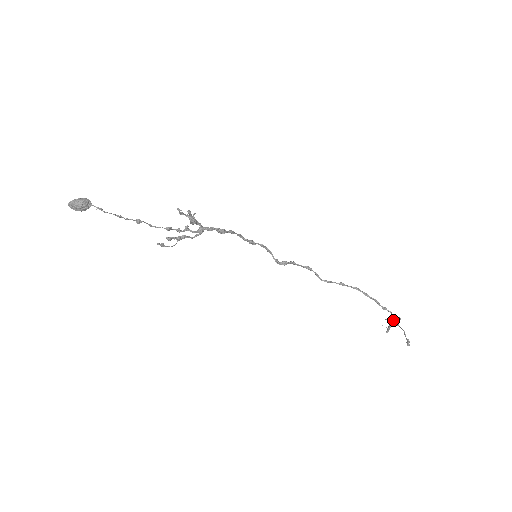
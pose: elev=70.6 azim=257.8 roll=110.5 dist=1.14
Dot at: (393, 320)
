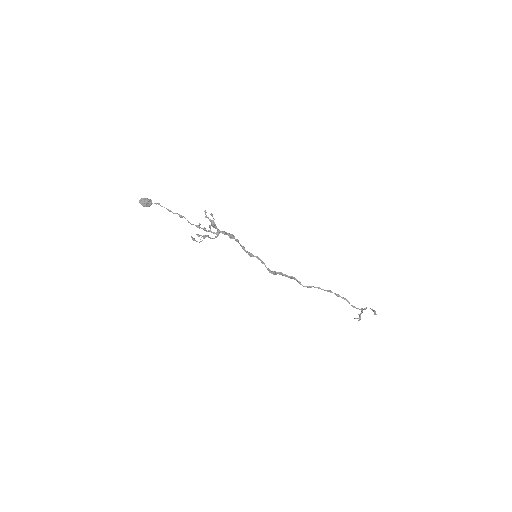
Dot at: (362, 310)
